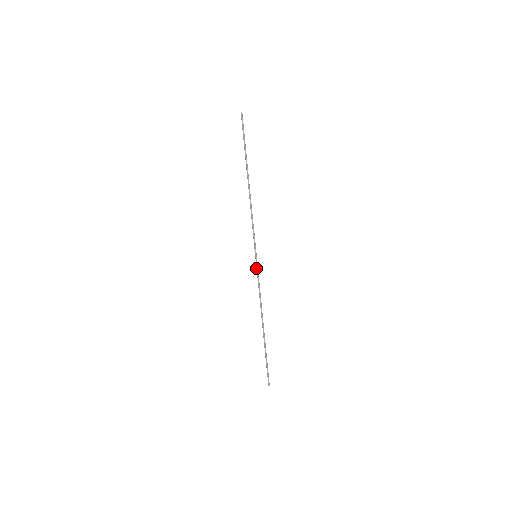
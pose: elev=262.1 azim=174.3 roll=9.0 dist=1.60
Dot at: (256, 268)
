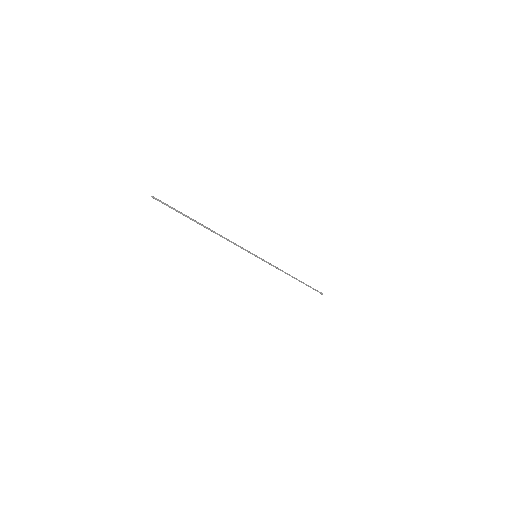
Dot at: occluded
